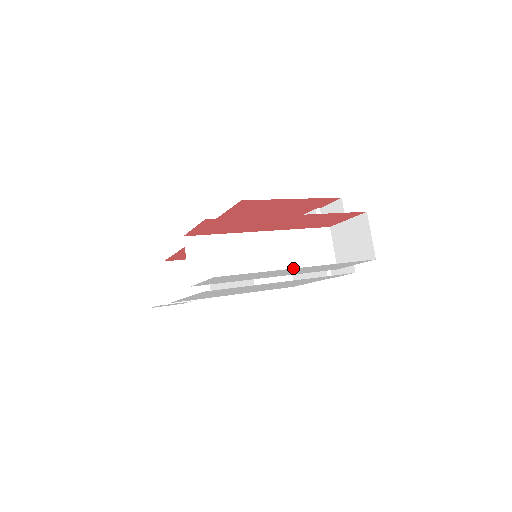
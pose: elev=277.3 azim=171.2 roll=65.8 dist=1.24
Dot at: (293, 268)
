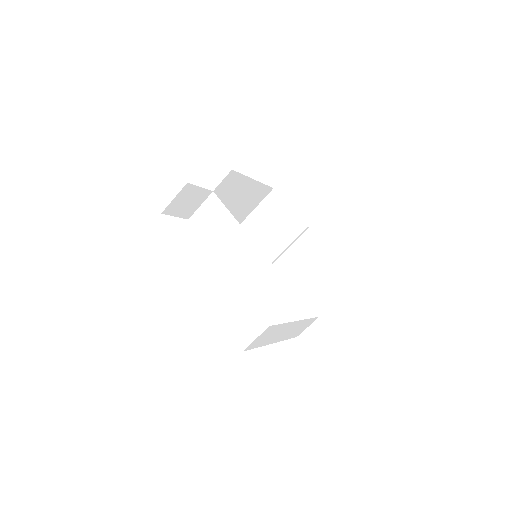
Dot at: (285, 338)
